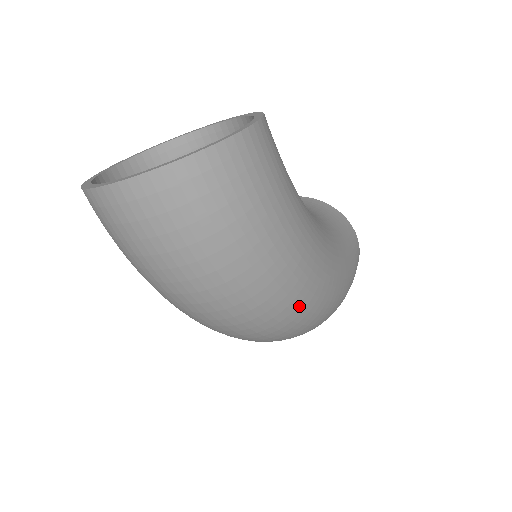
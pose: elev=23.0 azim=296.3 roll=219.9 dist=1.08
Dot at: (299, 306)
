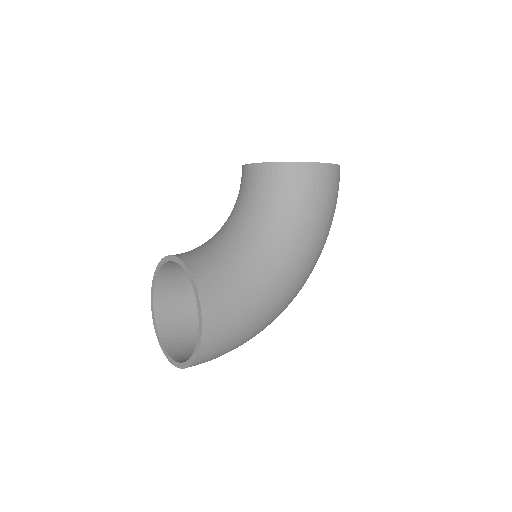
Dot at: occluded
